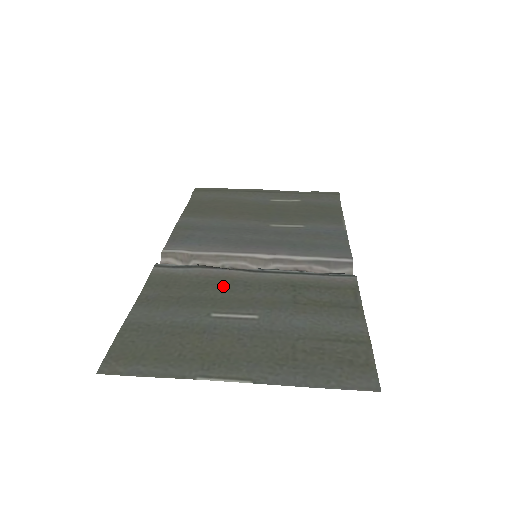
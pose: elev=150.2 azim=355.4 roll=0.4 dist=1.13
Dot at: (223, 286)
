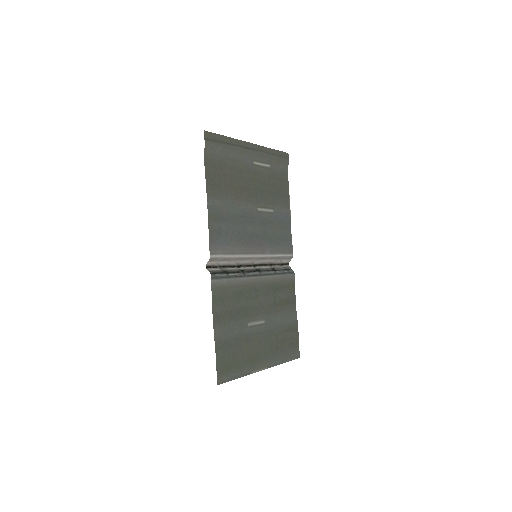
Dot at: (247, 294)
